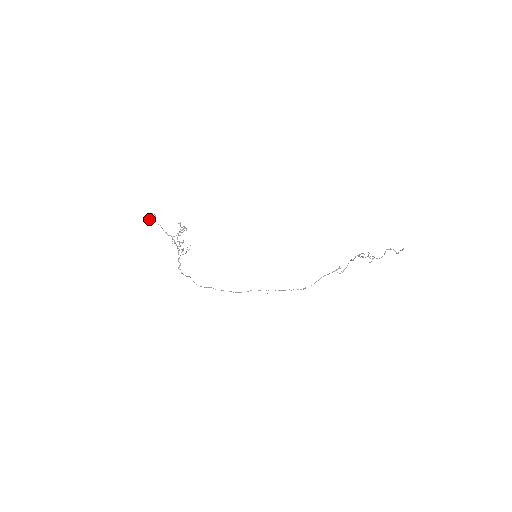
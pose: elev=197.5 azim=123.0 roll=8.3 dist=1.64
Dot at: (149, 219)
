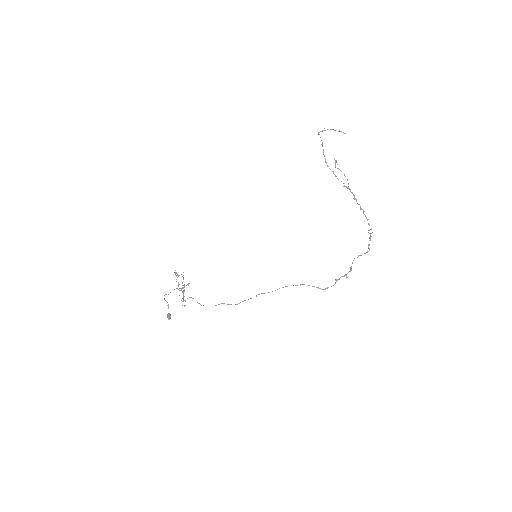
Dot at: (167, 316)
